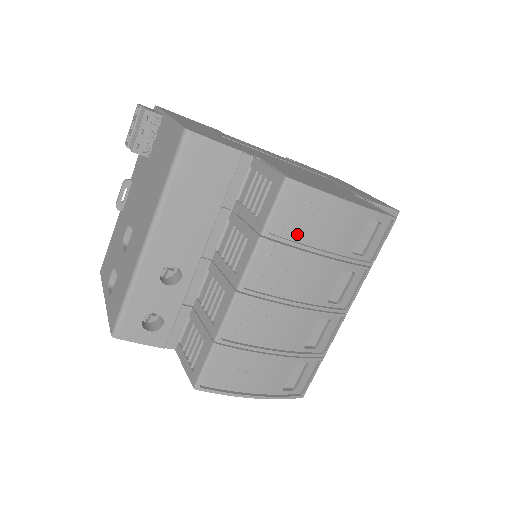
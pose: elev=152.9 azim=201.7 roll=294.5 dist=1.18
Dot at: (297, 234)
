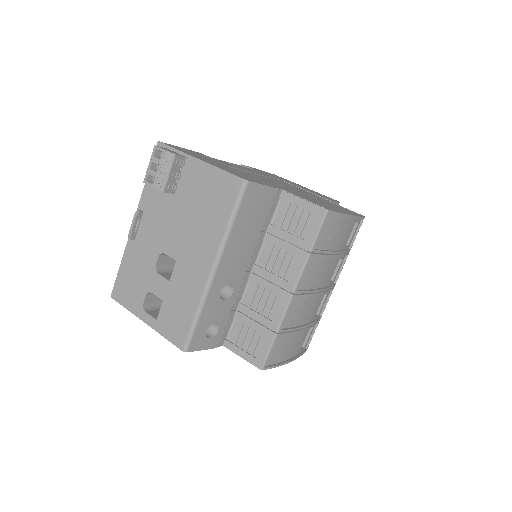
Dot at: (326, 245)
